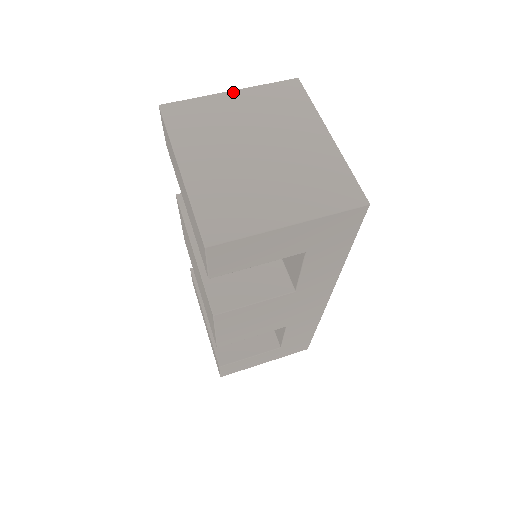
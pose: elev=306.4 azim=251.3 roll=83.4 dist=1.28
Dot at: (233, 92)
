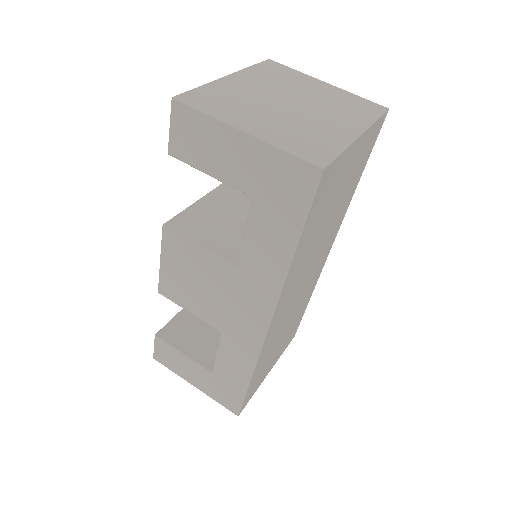
Dot at: (327, 83)
